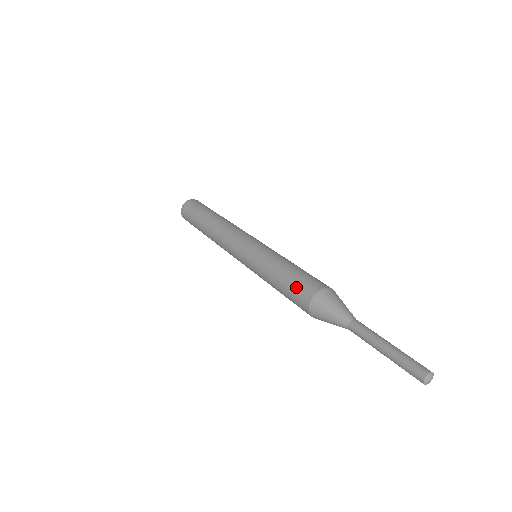
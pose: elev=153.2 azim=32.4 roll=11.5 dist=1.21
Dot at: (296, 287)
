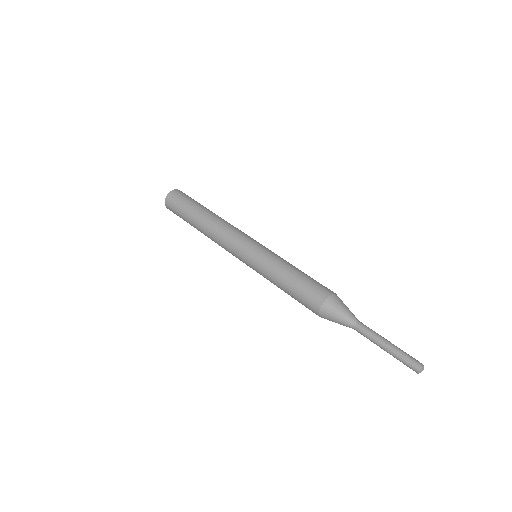
Dot at: (305, 295)
